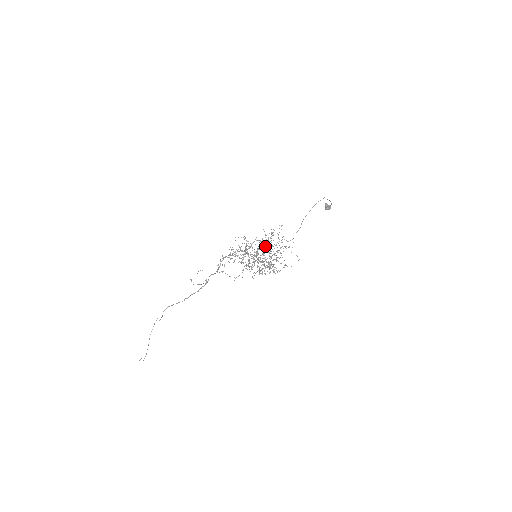
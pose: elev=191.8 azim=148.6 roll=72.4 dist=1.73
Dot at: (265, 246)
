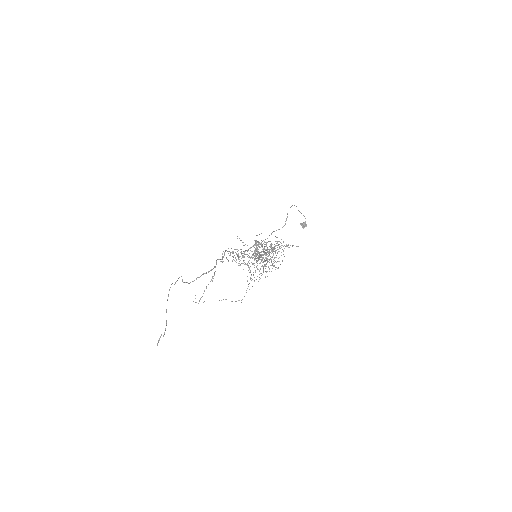
Dot at: occluded
